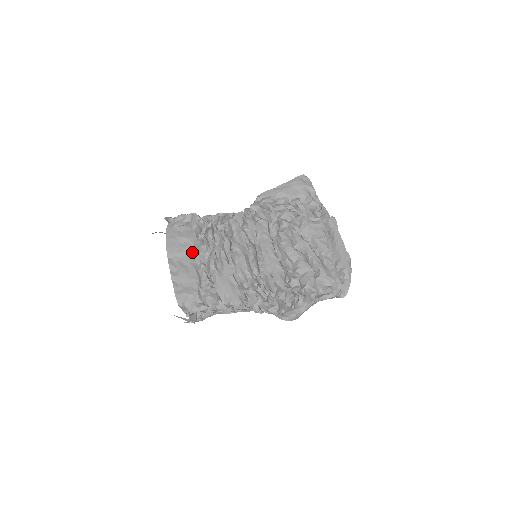
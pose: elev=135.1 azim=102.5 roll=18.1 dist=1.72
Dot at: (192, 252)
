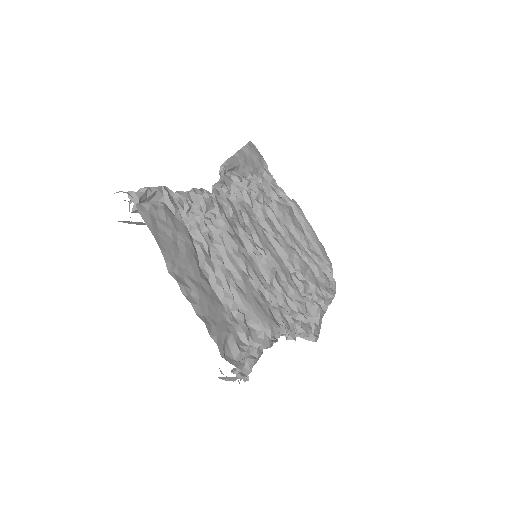
Dot at: (194, 257)
